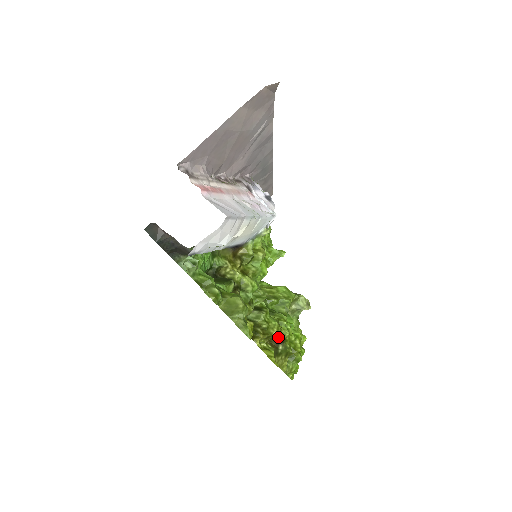
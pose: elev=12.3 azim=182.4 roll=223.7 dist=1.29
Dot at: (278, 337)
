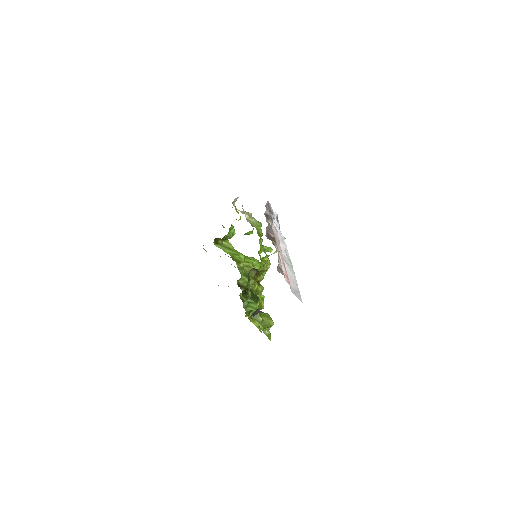
Dot at: occluded
